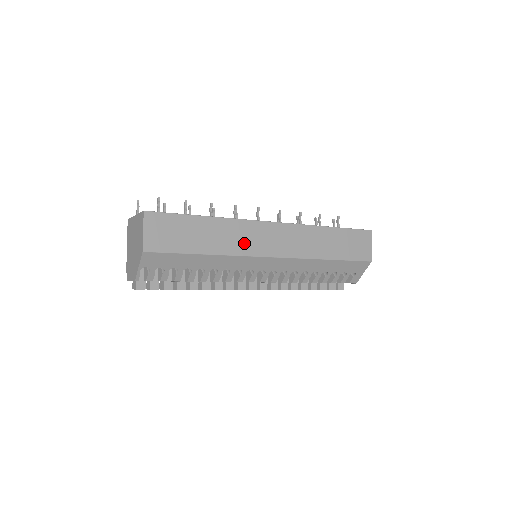
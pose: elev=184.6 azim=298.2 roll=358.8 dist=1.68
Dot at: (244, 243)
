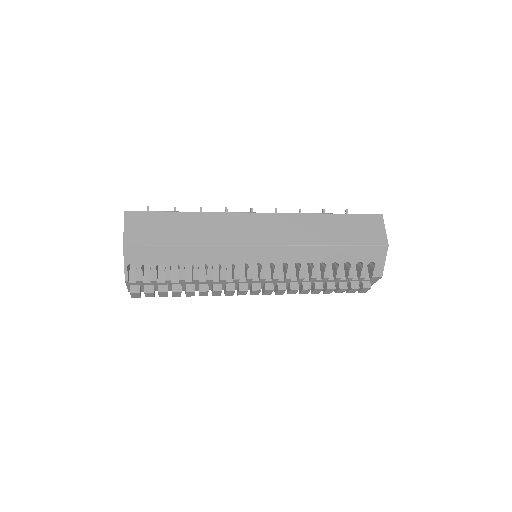
Dot at: (229, 234)
